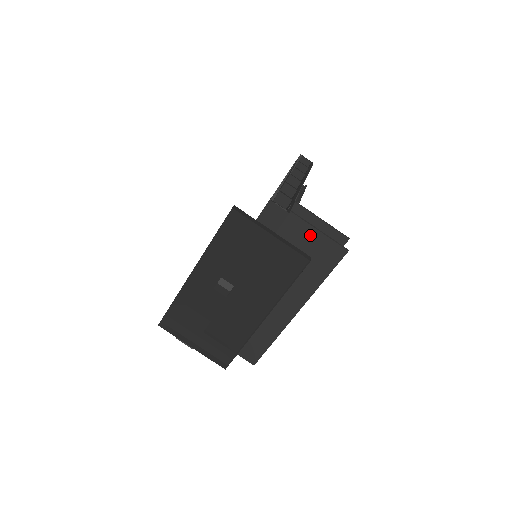
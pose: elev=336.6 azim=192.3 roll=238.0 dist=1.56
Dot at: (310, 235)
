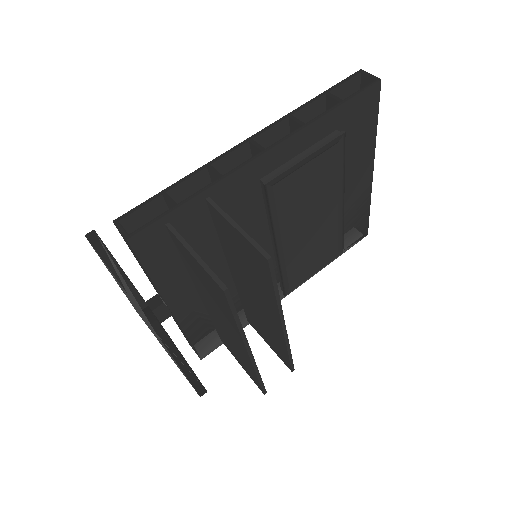
Dot at: (192, 259)
